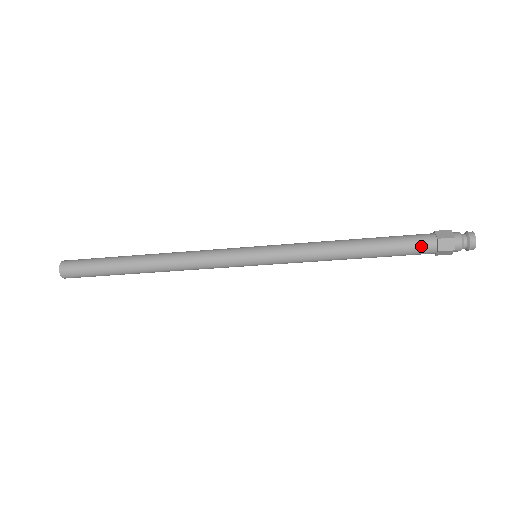
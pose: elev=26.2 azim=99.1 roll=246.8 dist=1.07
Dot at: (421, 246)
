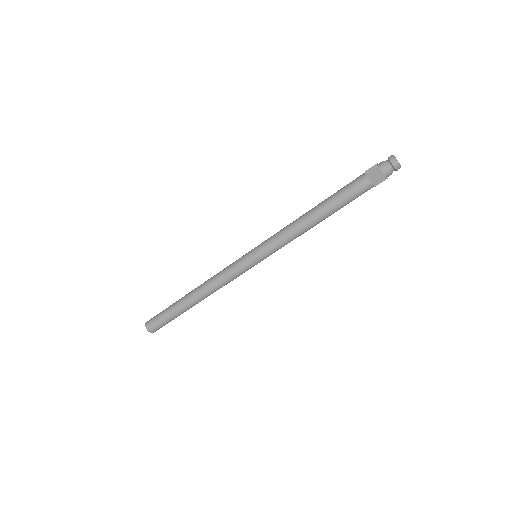
Dot at: (356, 183)
